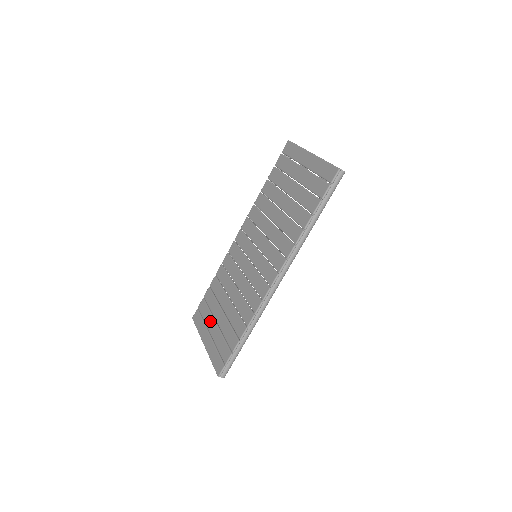
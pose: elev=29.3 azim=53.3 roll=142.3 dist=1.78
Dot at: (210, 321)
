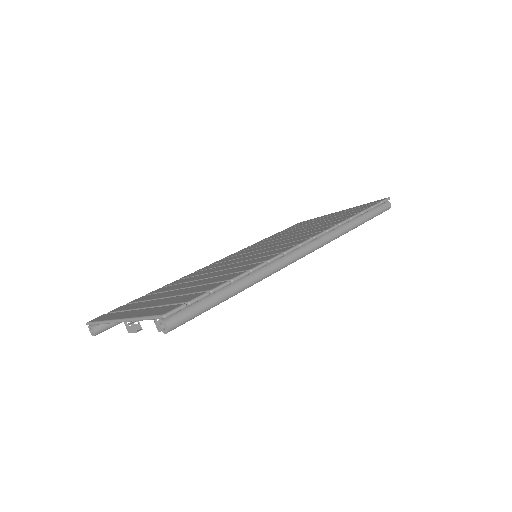
Dot at: (144, 303)
